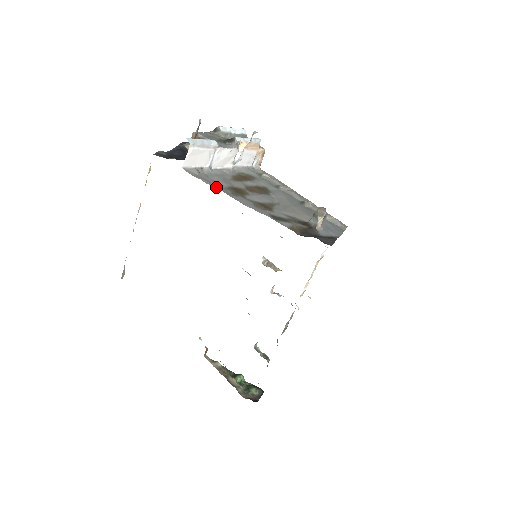
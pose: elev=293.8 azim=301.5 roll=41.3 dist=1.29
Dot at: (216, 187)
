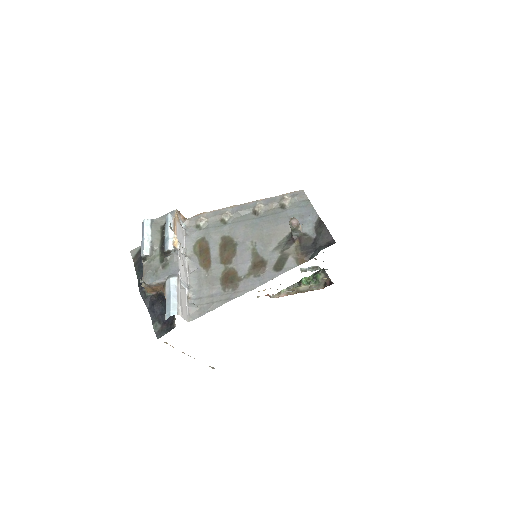
Dot at: (223, 303)
